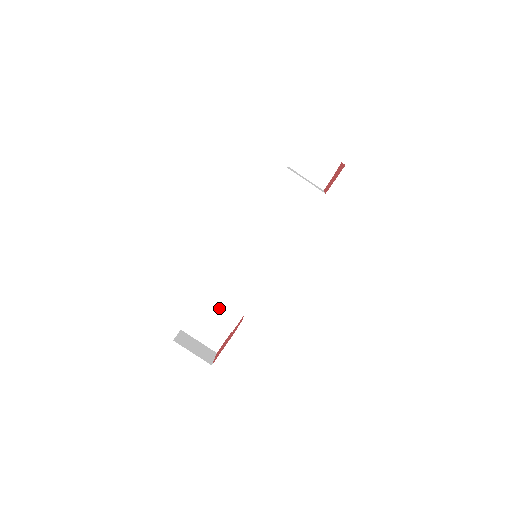
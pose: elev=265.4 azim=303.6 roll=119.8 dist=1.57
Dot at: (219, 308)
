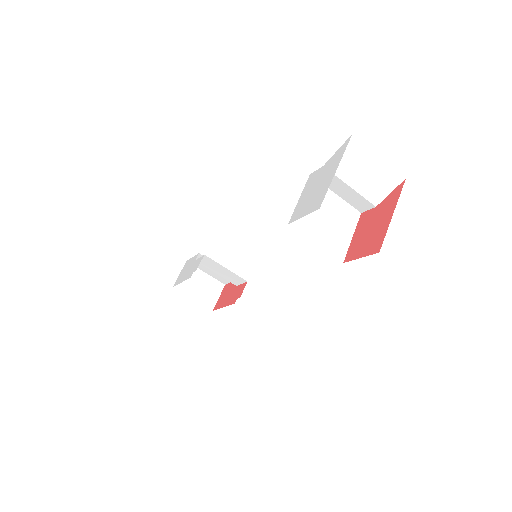
Dot at: (220, 269)
